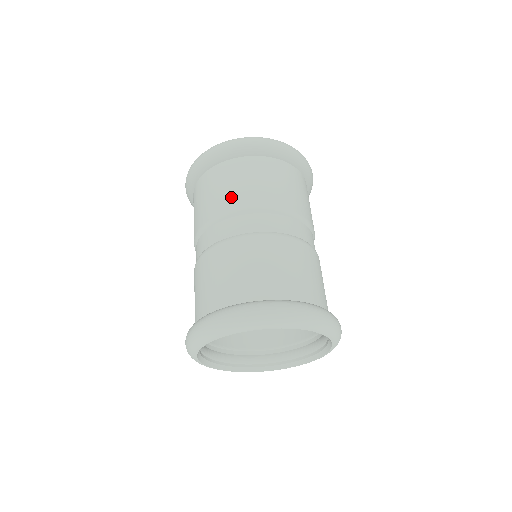
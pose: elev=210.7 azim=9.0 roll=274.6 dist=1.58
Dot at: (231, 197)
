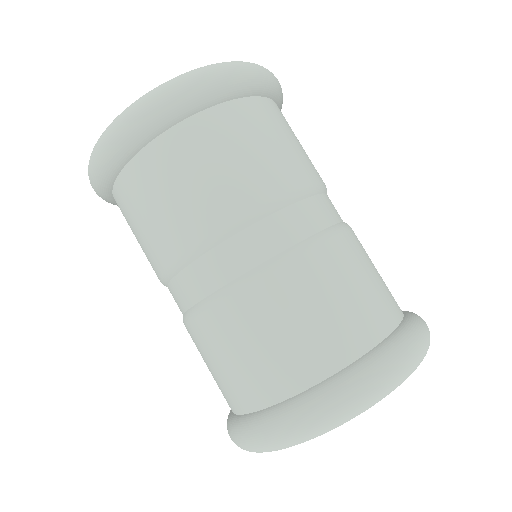
Dot at: (181, 222)
